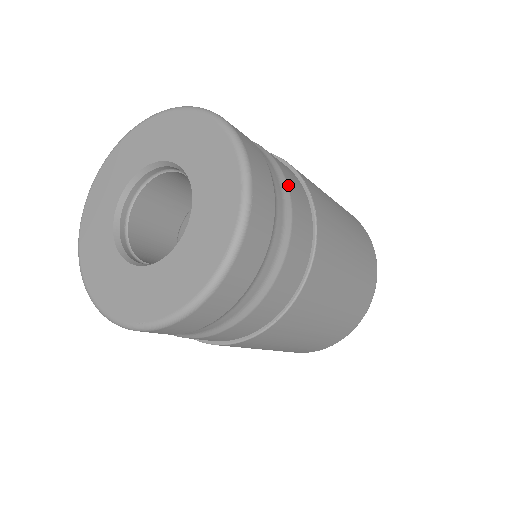
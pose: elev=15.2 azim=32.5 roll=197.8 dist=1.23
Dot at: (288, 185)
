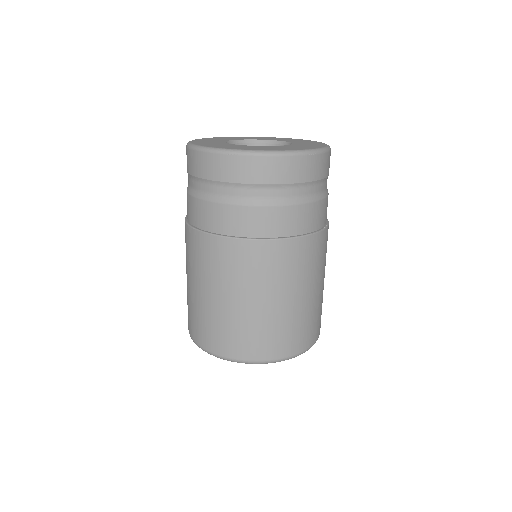
Dot at: occluded
